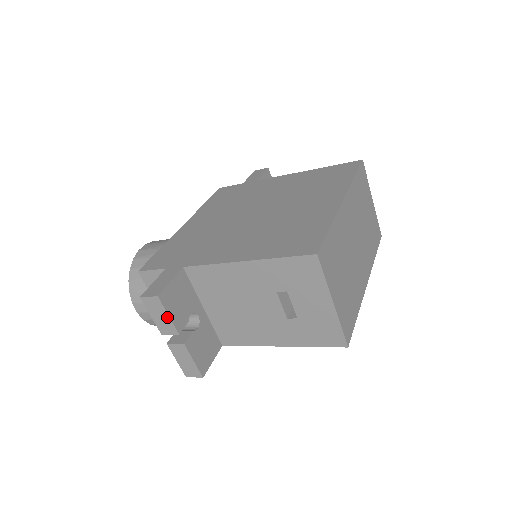
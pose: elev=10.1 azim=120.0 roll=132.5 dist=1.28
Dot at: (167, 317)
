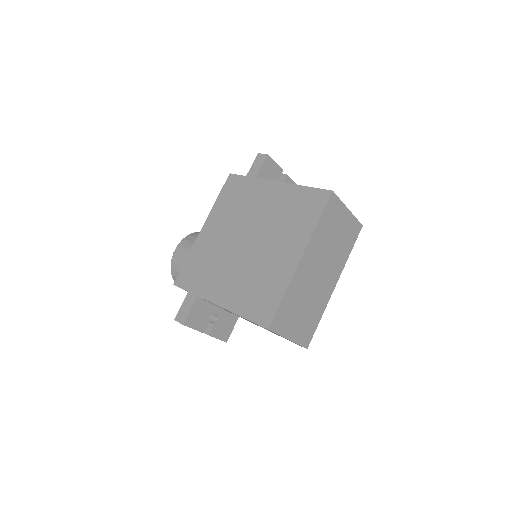
Dot at: occluded
